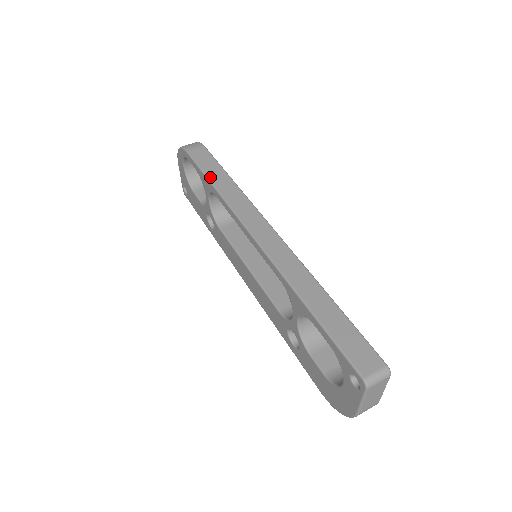
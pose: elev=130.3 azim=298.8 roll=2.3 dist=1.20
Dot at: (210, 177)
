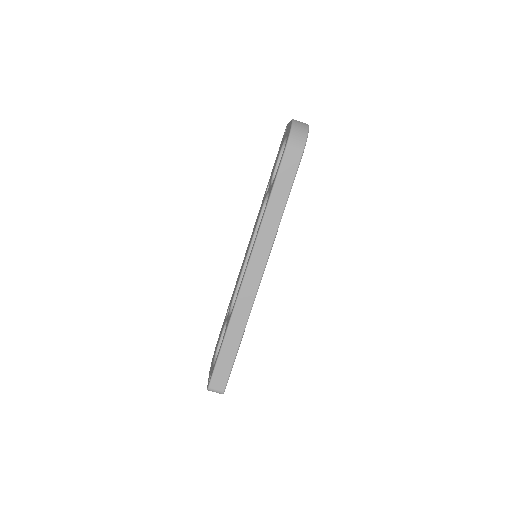
Dot at: (273, 196)
